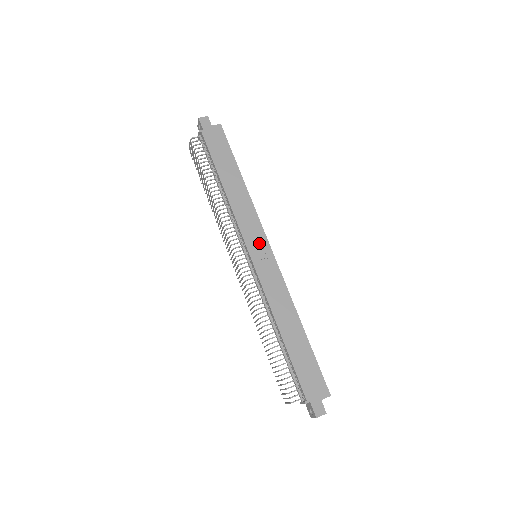
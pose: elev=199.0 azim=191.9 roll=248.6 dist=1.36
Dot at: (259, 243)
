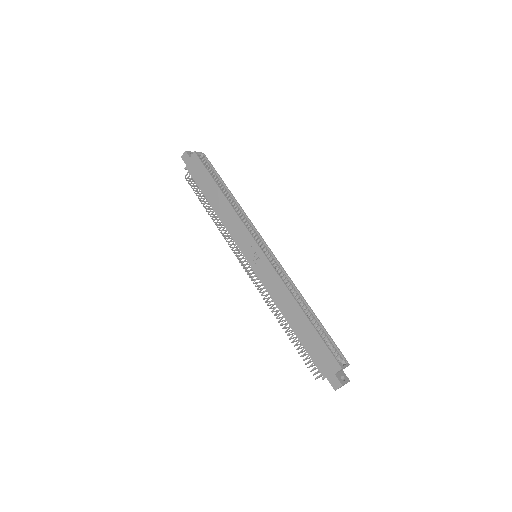
Dot at: (250, 246)
